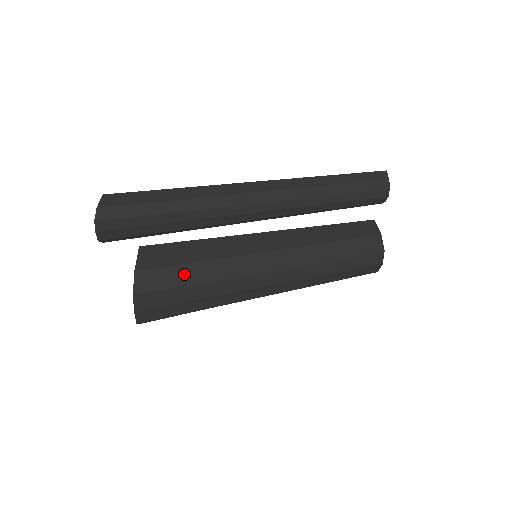
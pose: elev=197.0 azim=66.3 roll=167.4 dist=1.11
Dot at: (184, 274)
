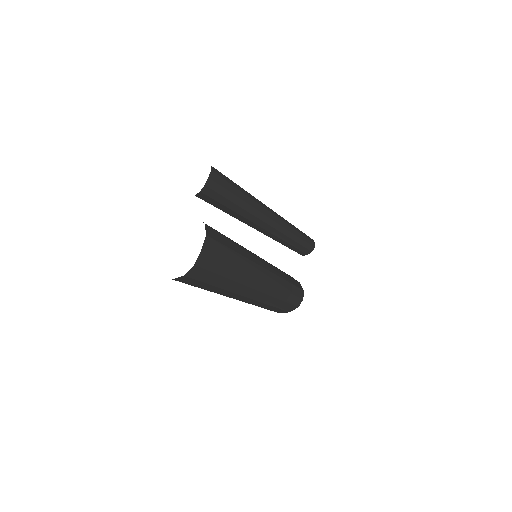
Dot at: (228, 242)
